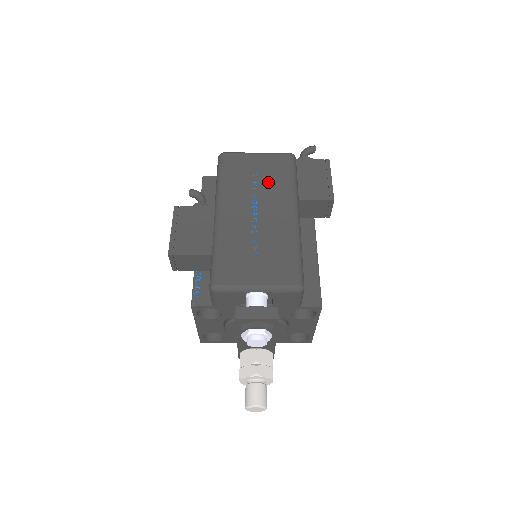
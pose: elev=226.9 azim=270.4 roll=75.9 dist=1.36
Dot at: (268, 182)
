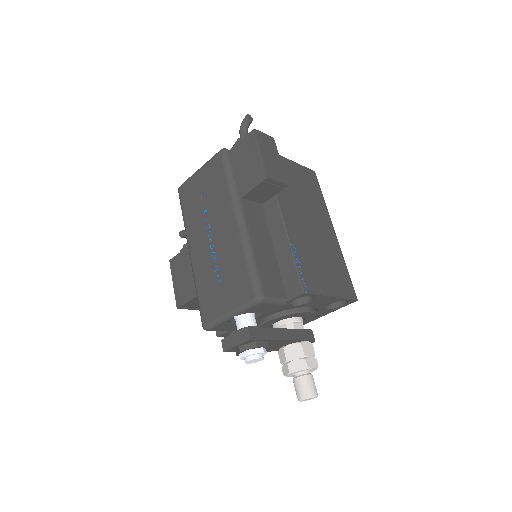
Dot at: (212, 198)
